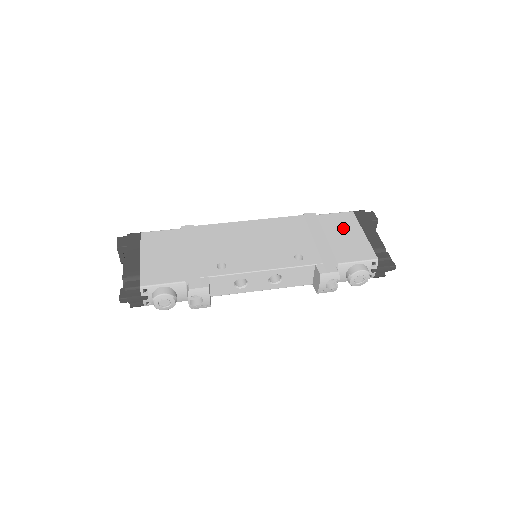
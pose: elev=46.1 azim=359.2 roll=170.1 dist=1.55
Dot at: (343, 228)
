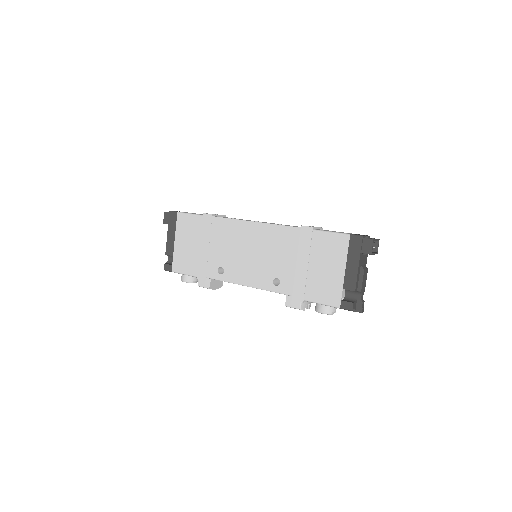
Dot at: (328, 258)
